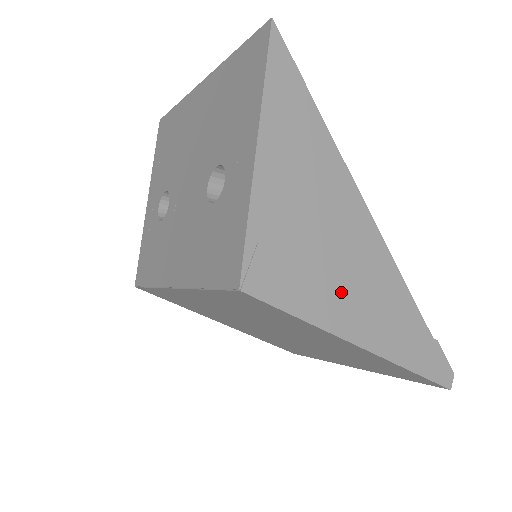
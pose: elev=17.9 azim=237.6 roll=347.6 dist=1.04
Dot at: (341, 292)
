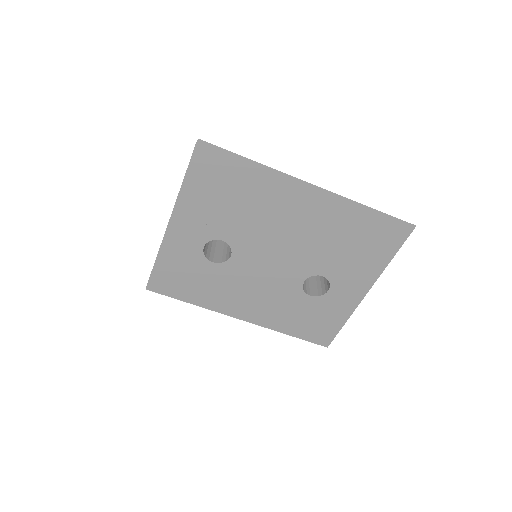
Dot at: occluded
